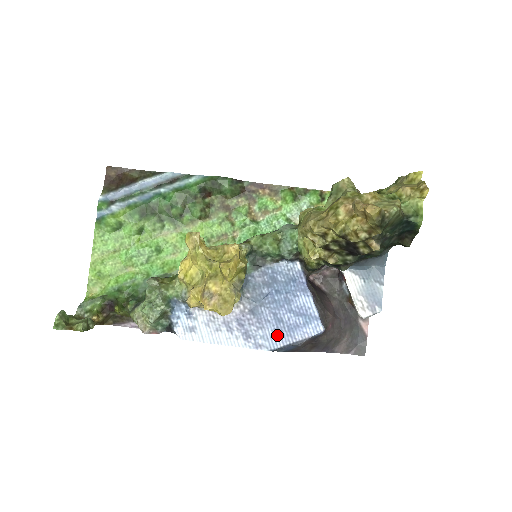
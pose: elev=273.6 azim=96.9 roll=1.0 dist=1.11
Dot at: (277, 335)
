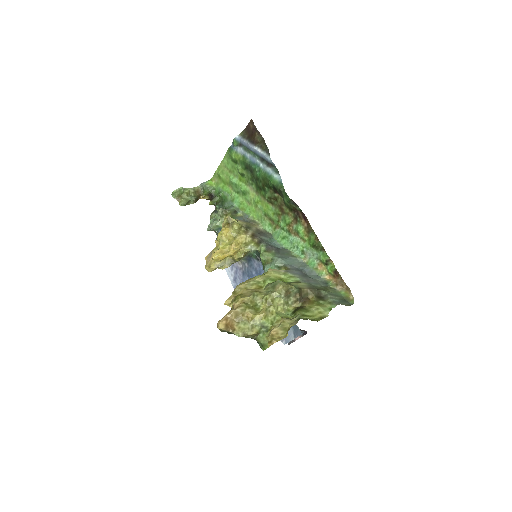
Dot at: occluded
